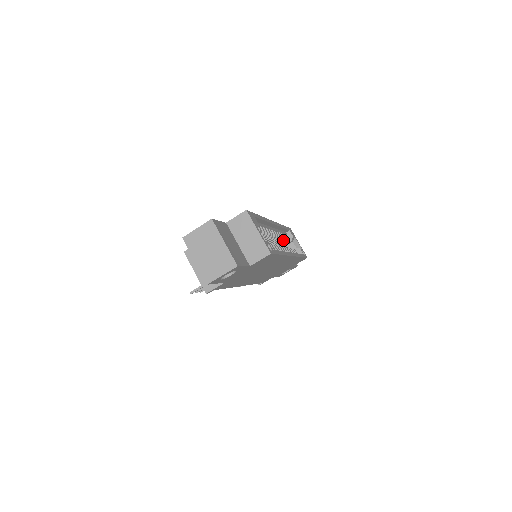
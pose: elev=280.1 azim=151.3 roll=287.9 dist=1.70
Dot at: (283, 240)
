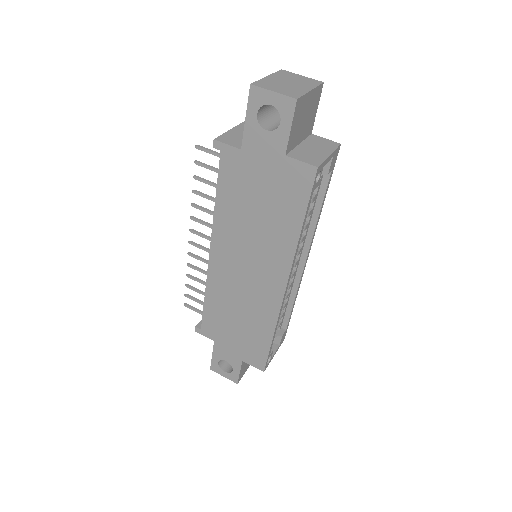
Dot at: occluded
